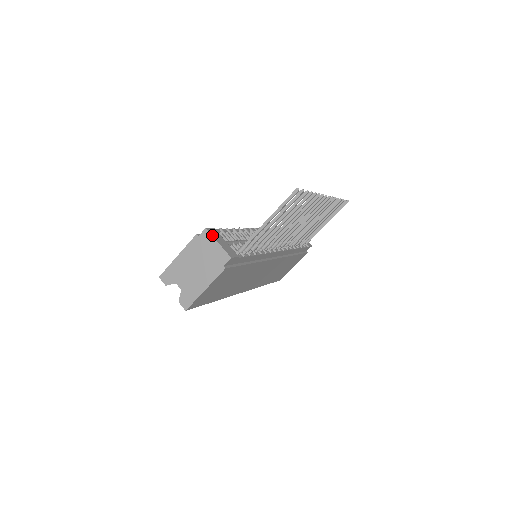
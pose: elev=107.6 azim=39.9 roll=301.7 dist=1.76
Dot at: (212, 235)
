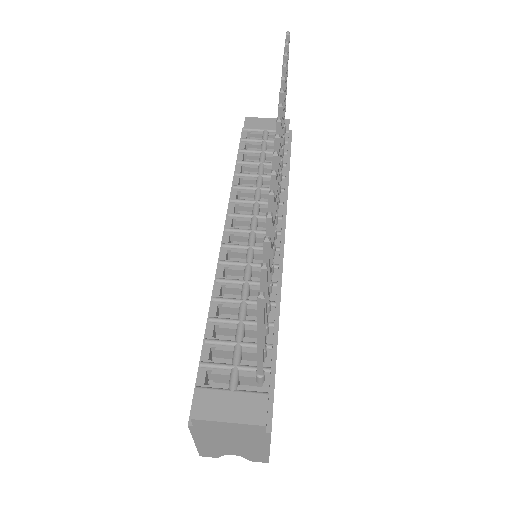
Dot at: (209, 420)
